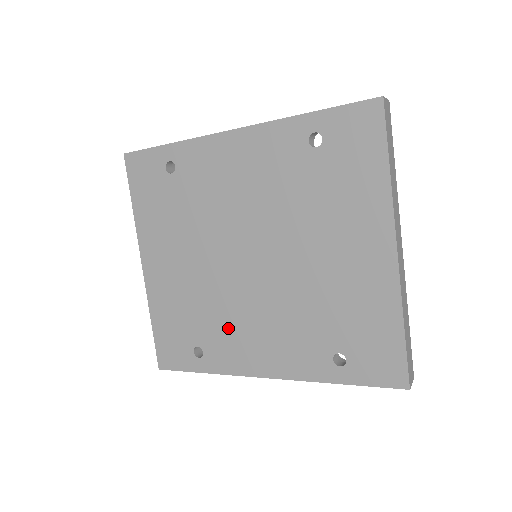
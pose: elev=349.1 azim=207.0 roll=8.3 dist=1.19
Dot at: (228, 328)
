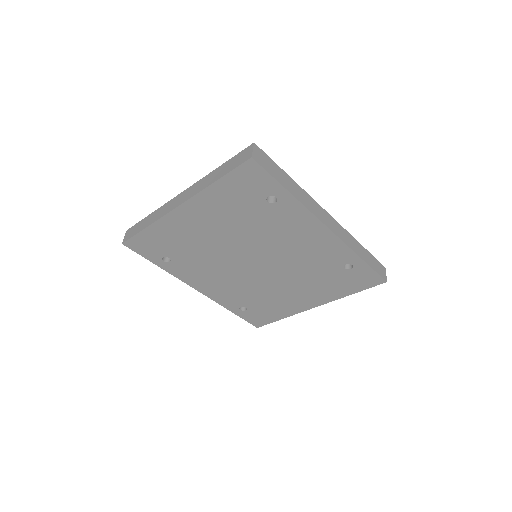
Dot at: (201, 268)
